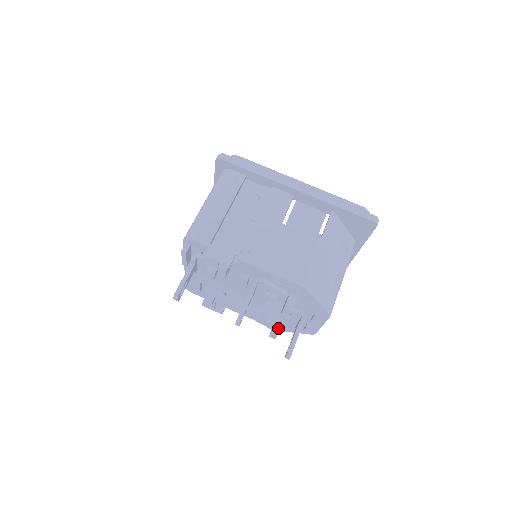
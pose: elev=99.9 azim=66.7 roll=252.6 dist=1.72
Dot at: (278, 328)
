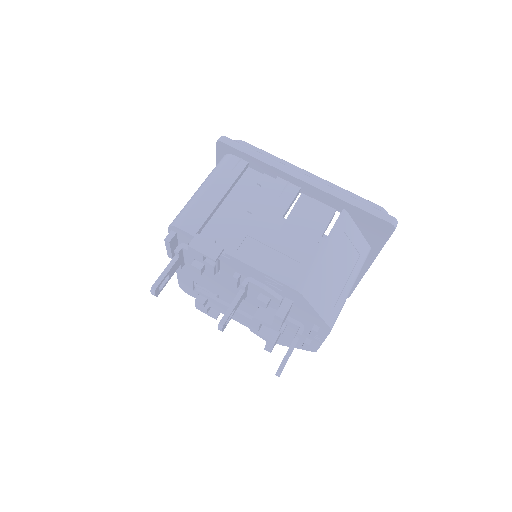
Dot at: (273, 340)
